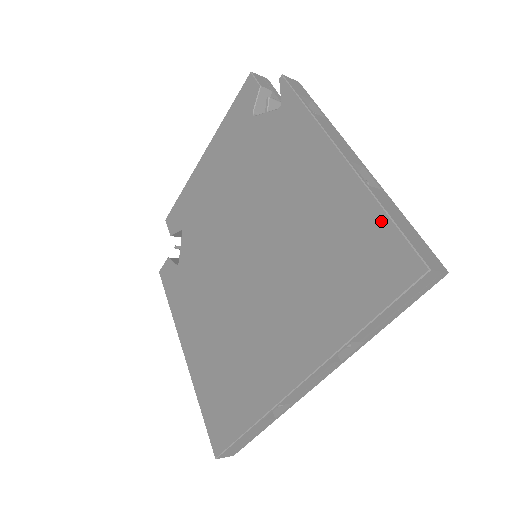
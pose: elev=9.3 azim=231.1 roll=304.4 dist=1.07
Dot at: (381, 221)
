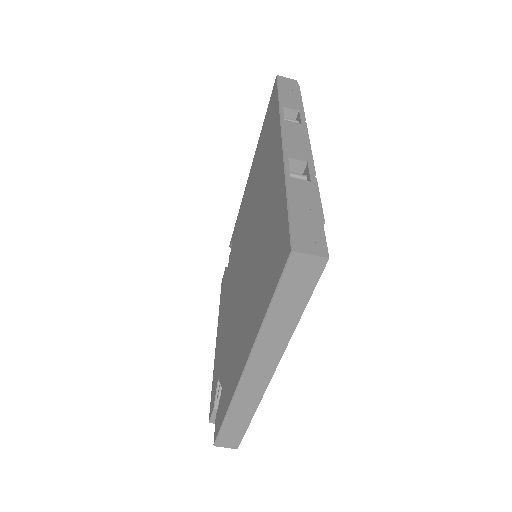
Dot at: (264, 122)
